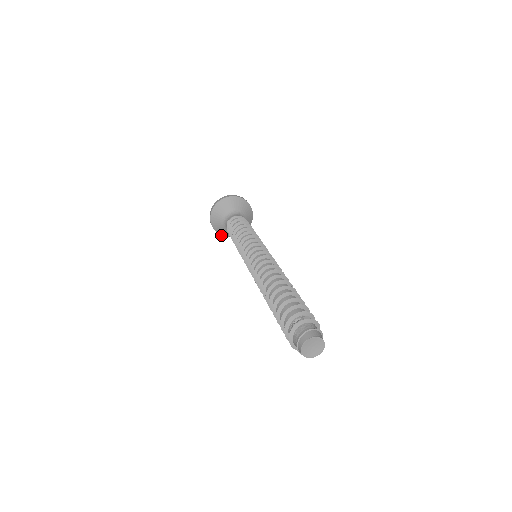
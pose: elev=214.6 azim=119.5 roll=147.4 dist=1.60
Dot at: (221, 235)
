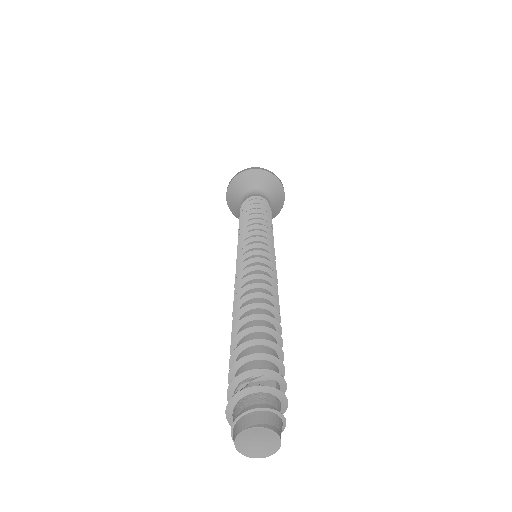
Dot at: occluded
